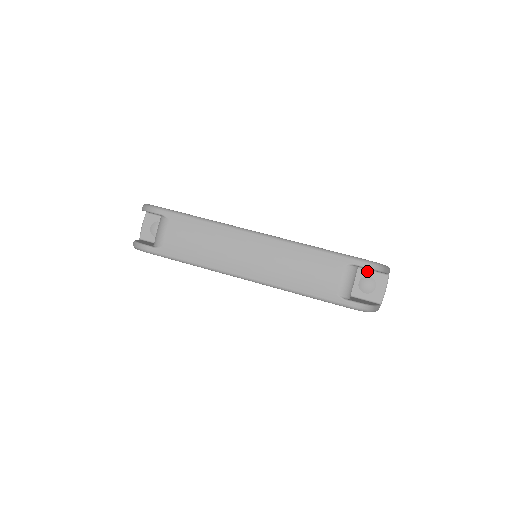
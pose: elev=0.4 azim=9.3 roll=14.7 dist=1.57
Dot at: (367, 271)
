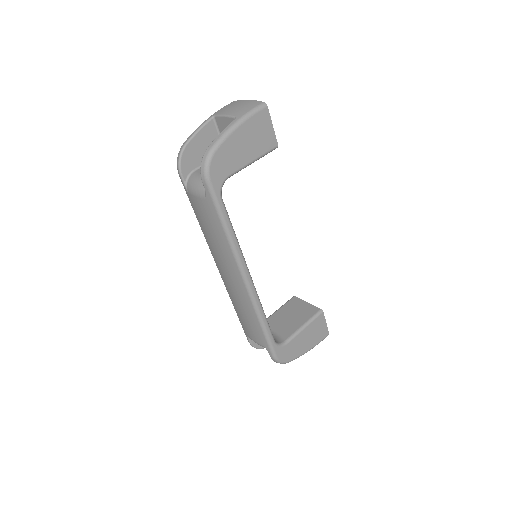
Dot at: occluded
